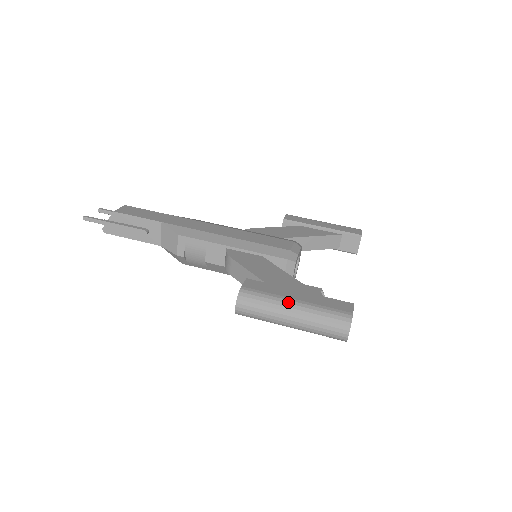
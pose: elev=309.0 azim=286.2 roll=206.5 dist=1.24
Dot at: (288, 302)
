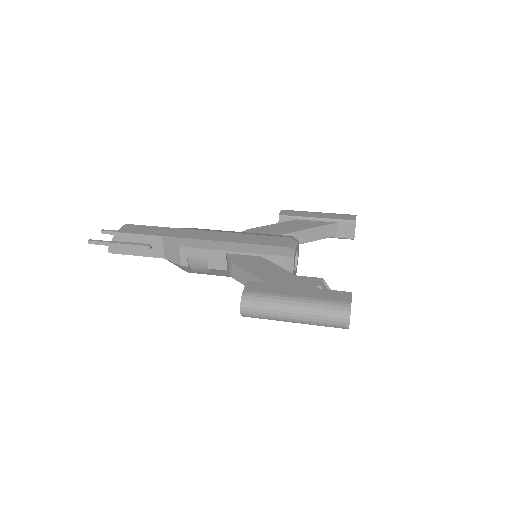
Dot at: (289, 299)
